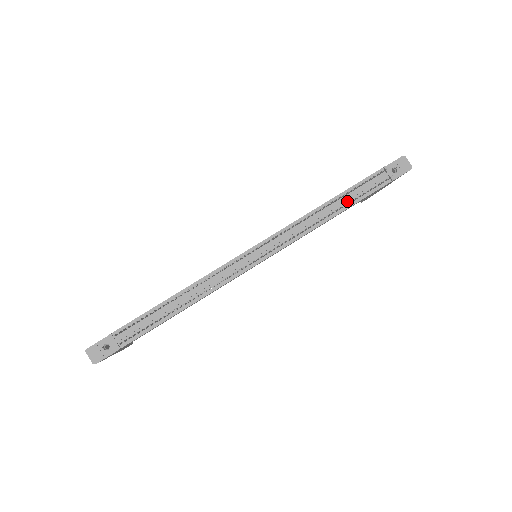
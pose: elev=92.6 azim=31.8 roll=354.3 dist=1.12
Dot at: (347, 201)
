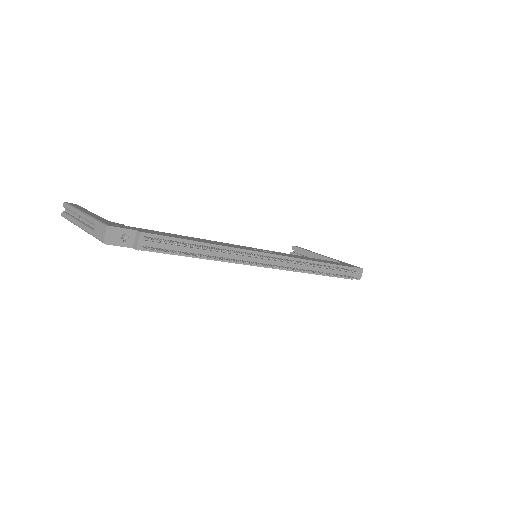
Dot at: (327, 271)
